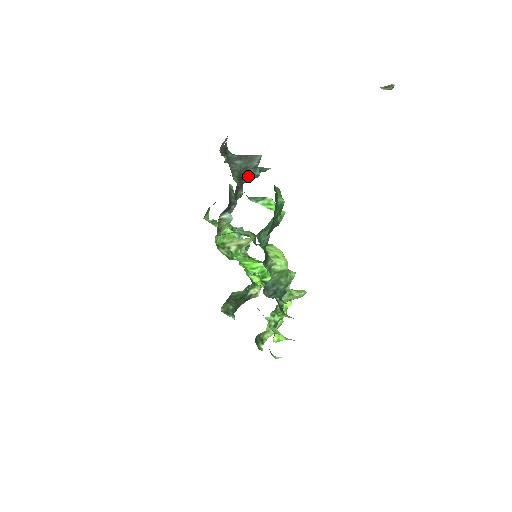
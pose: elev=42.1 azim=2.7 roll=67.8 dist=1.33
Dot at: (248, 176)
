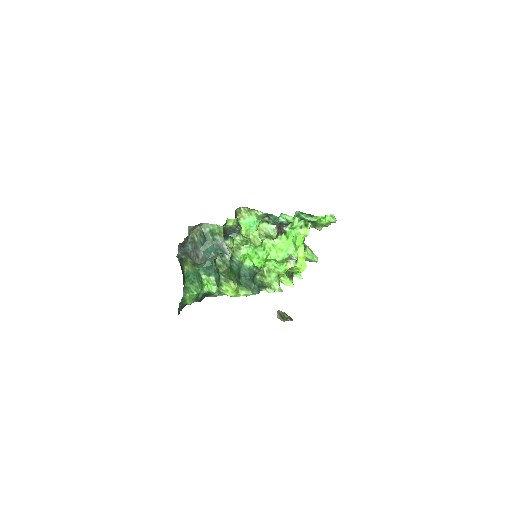
Dot at: occluded
